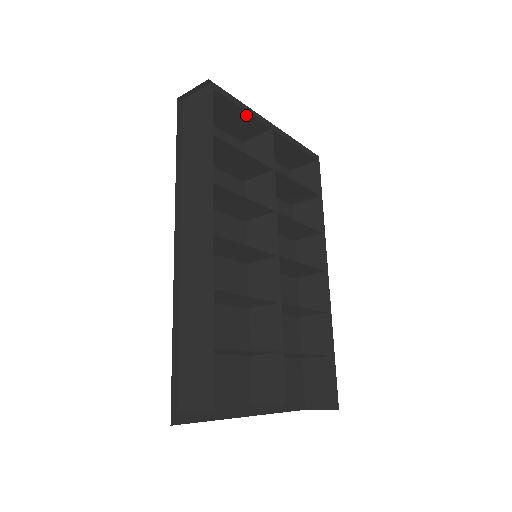
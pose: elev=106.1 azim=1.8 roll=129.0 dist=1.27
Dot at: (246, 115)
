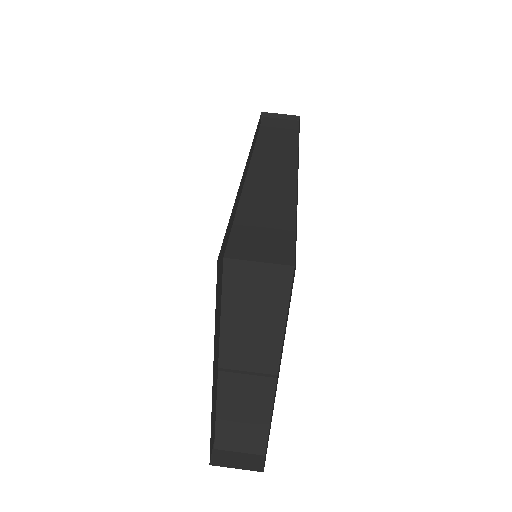
Dot at: occluded
